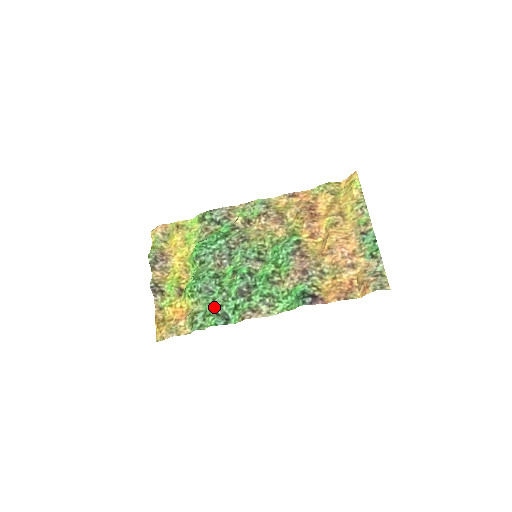
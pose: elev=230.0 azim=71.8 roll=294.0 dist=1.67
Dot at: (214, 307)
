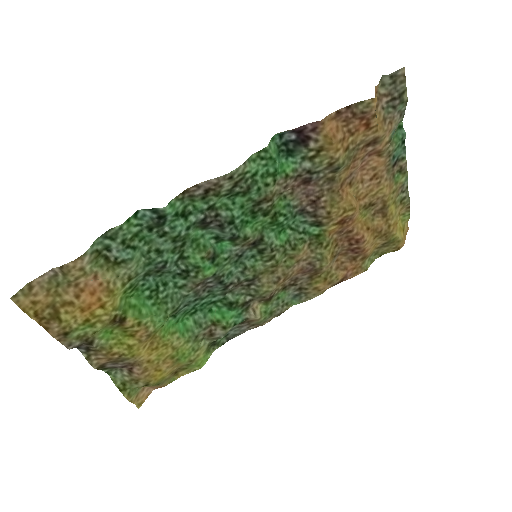
Dot at: (151, 239)
